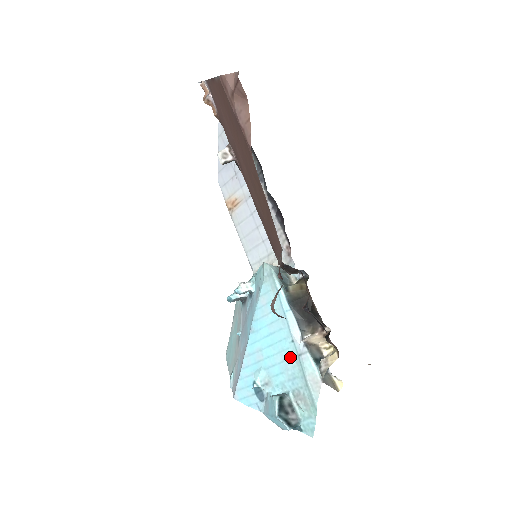
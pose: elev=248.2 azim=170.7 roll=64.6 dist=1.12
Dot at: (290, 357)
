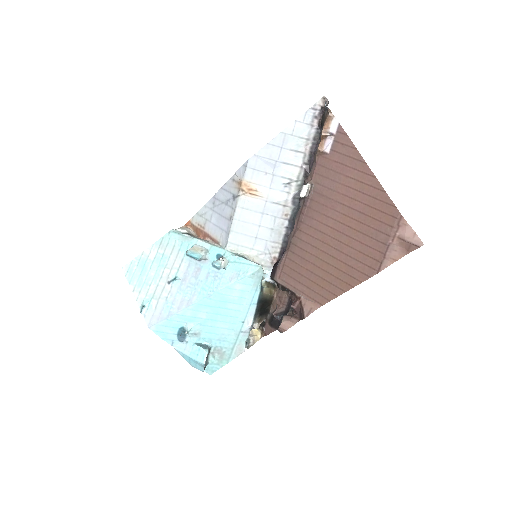
Dot at: (232, 329)
